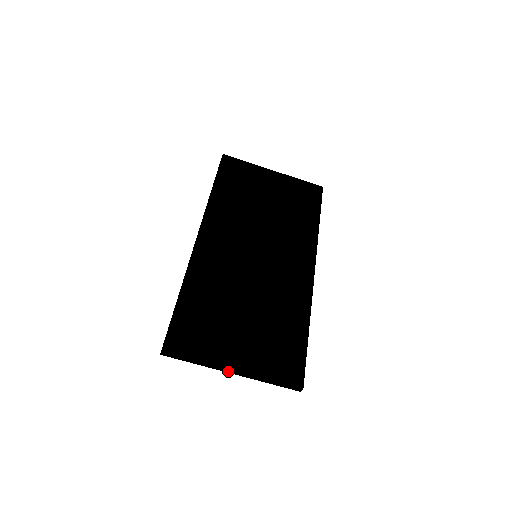
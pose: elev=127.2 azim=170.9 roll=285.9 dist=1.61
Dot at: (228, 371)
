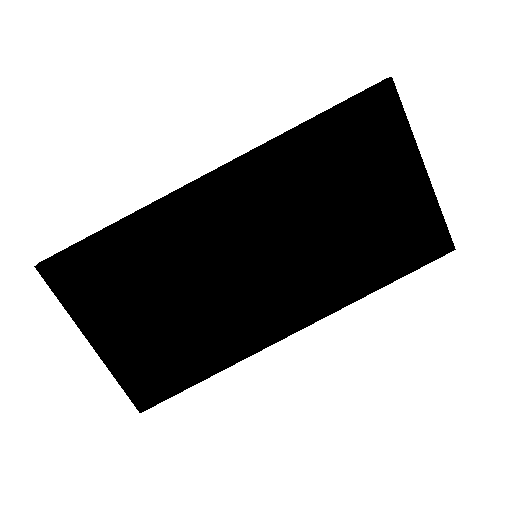
Dot at: (89, 337)
